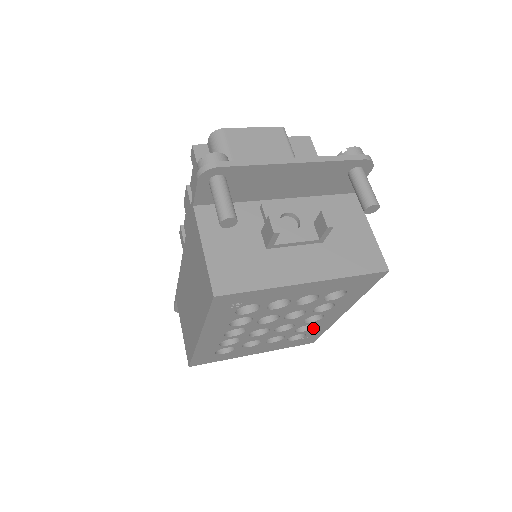
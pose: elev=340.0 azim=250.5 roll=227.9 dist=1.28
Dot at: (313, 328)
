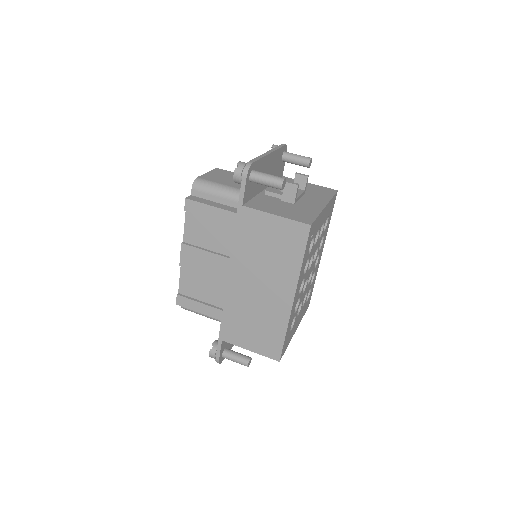
Dot at: (313, 278)
